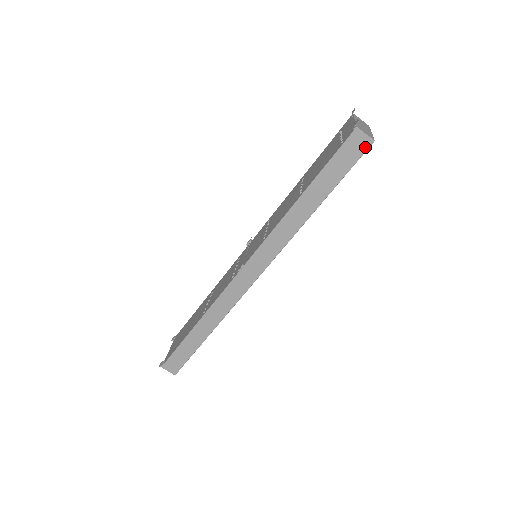
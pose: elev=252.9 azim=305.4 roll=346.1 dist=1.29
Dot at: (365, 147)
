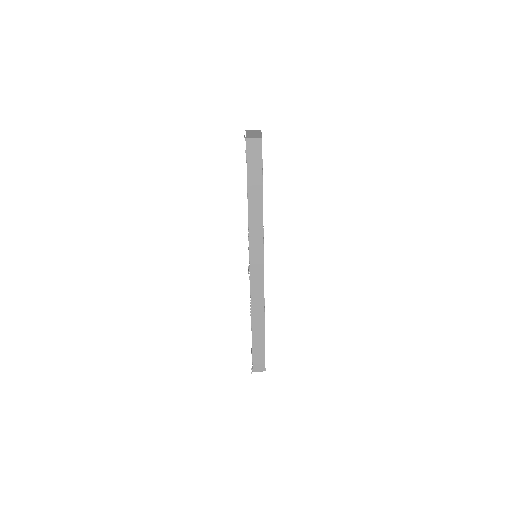
Dot at: (260, 145)
